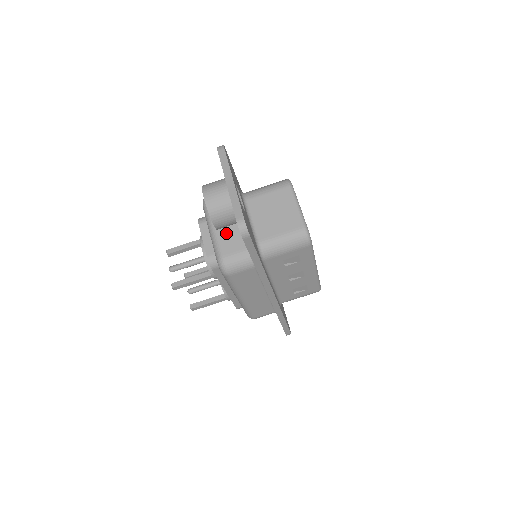
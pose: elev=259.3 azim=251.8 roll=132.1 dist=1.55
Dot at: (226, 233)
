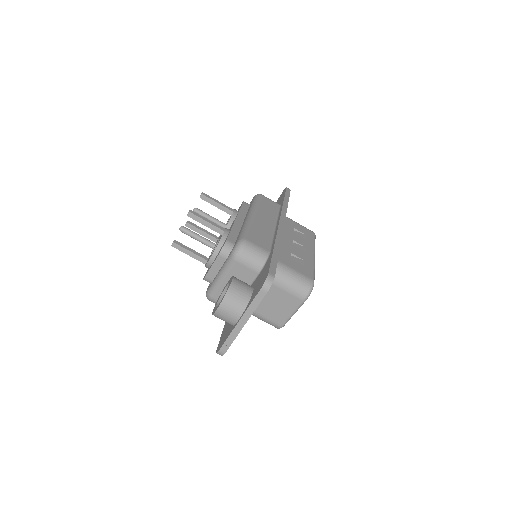
Dot at: occluded
